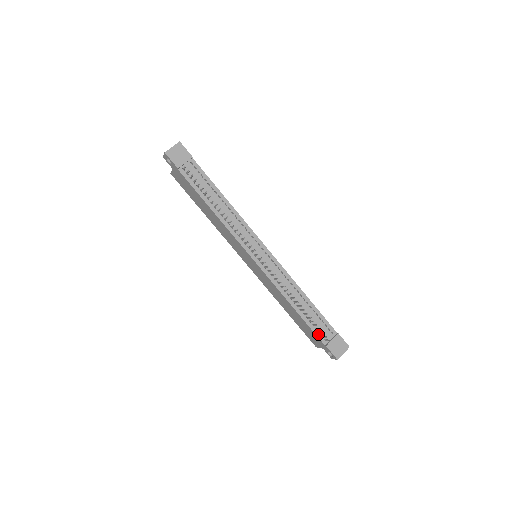
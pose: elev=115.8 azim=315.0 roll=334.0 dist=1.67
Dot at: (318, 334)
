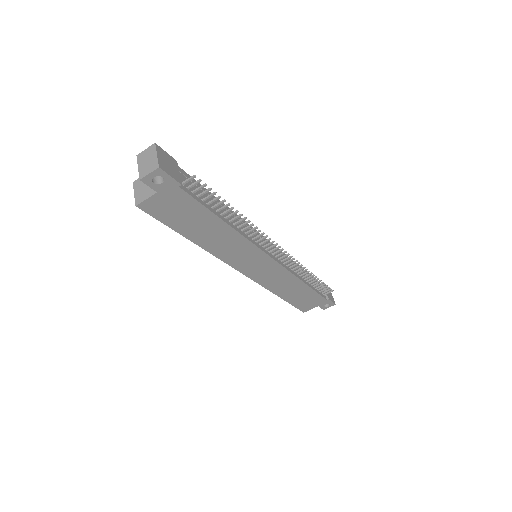
Dot at: (321, 294)
